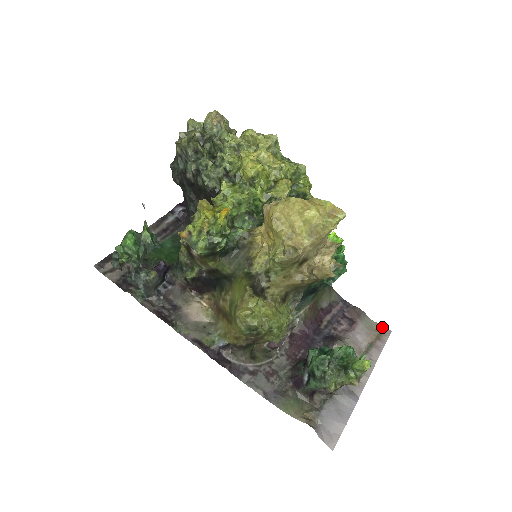
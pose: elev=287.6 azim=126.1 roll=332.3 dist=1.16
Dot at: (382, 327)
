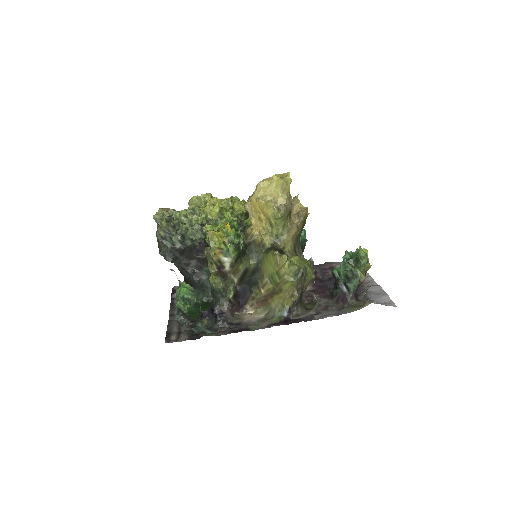
Dot at: occluded
